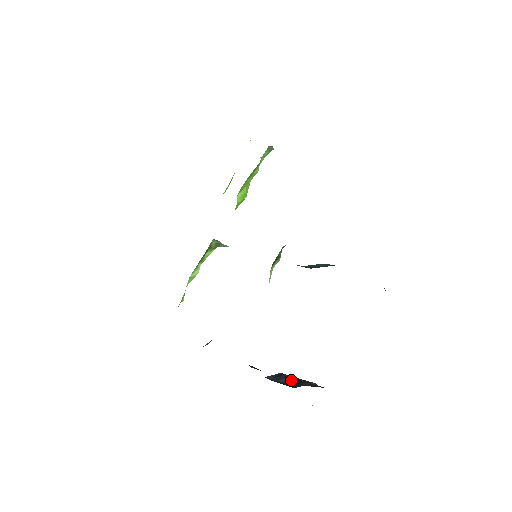
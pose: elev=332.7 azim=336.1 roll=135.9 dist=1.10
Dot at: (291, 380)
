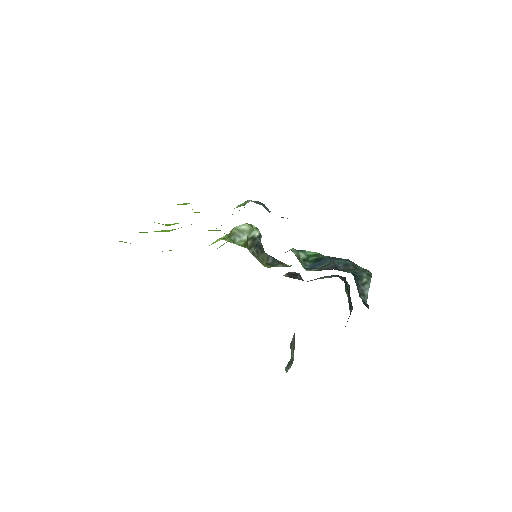
Dot at: occluded
